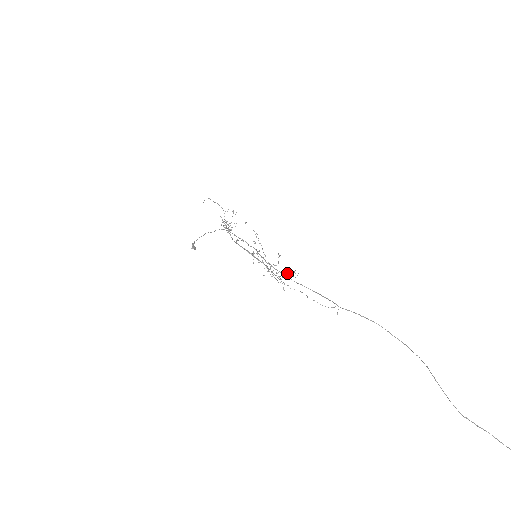
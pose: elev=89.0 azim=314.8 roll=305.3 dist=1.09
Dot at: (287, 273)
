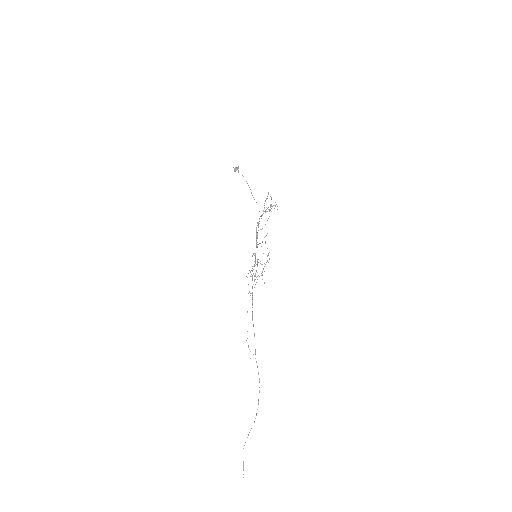
Dot at: (261, 275)
